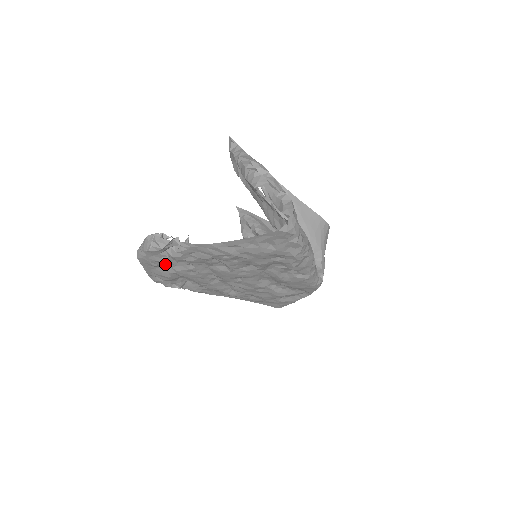
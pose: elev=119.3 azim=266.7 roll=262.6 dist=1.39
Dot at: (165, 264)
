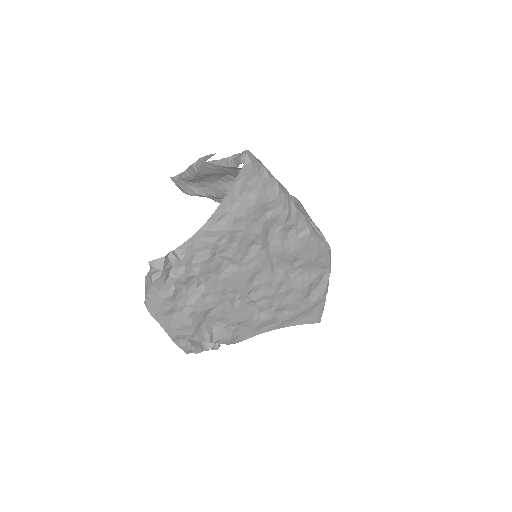
Dot at: (178, 303)
